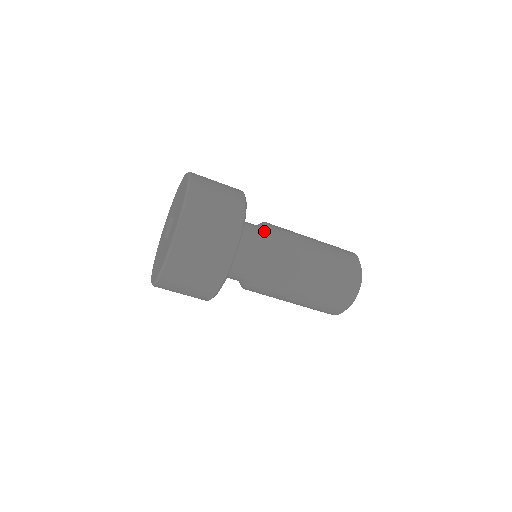
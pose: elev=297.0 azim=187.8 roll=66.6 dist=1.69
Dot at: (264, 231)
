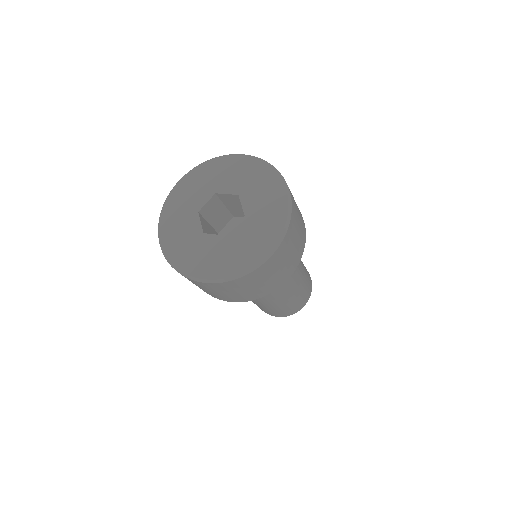
Dot at: occluded
